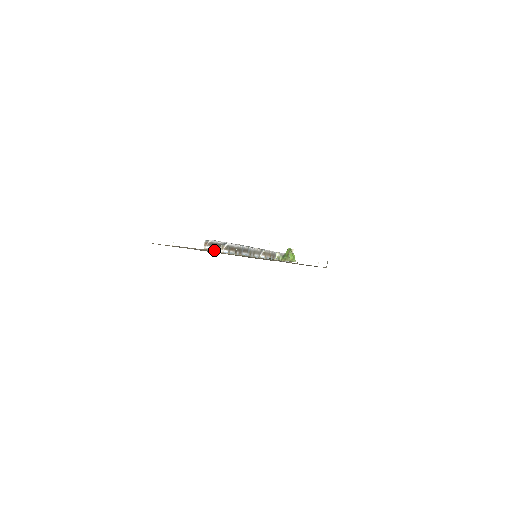
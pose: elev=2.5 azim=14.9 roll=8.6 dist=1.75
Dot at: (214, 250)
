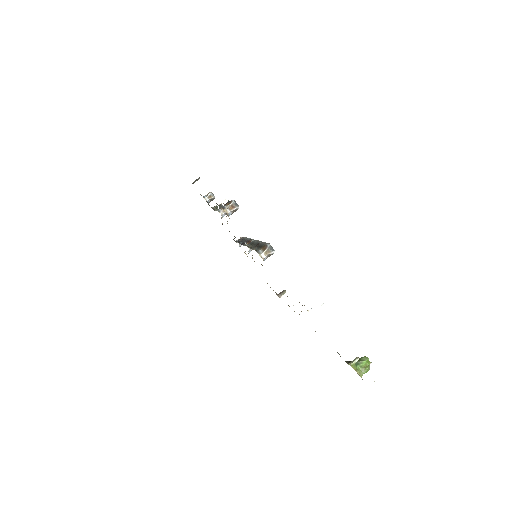
Dot at: occluded
